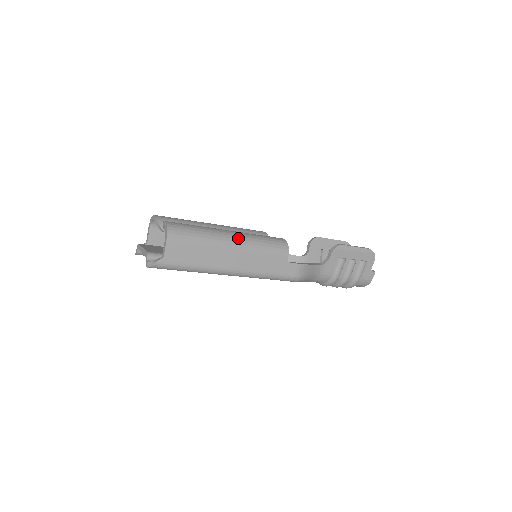
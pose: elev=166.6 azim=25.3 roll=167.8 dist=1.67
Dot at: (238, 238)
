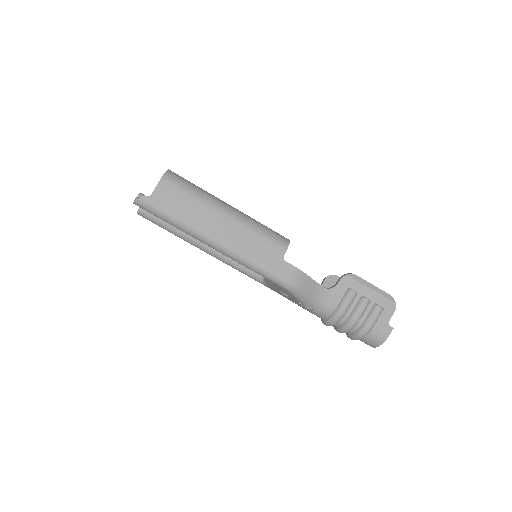
Dot at: (236, 212)
